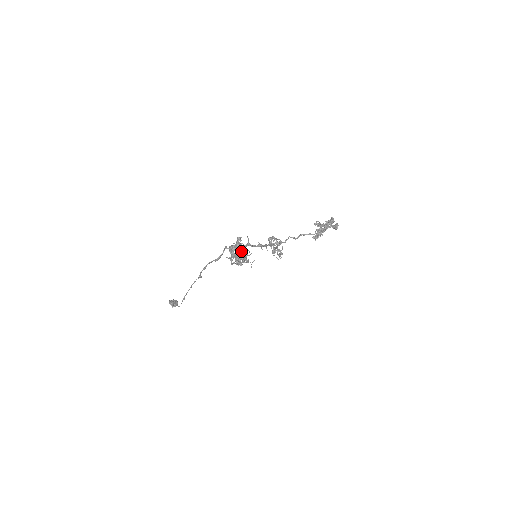
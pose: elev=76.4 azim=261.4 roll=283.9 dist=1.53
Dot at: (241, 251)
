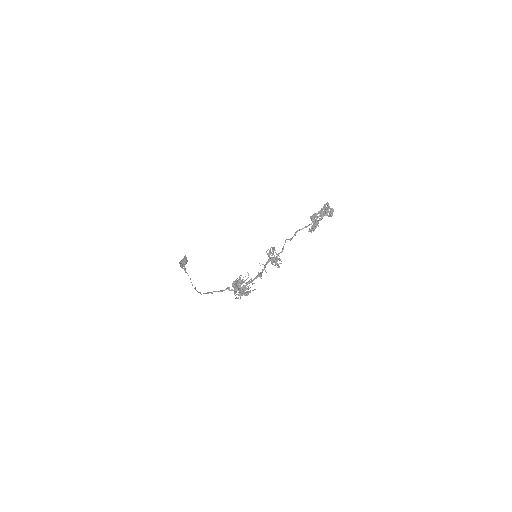
Dot at: (243, 294)
